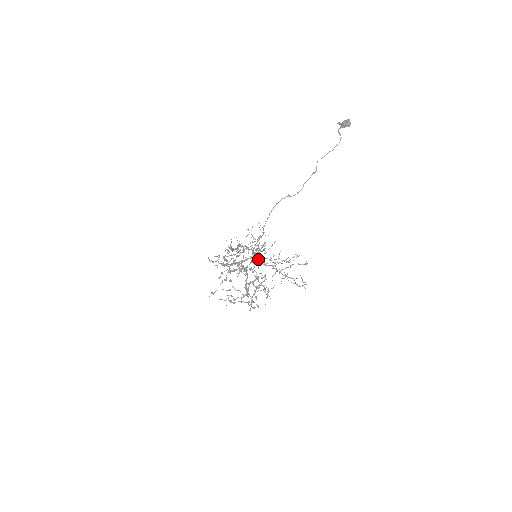
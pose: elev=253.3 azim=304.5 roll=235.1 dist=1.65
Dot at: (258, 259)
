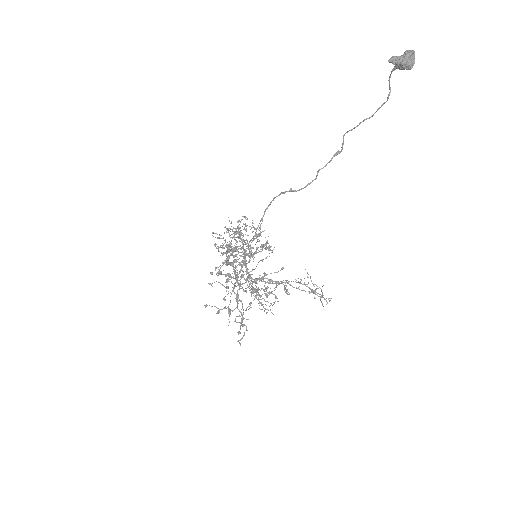
Dot at: (247, 272)
